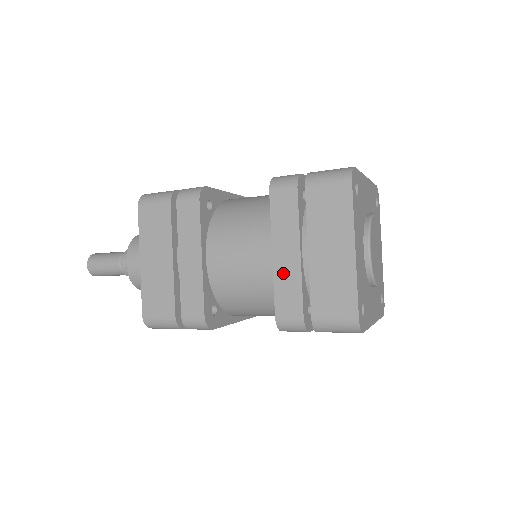
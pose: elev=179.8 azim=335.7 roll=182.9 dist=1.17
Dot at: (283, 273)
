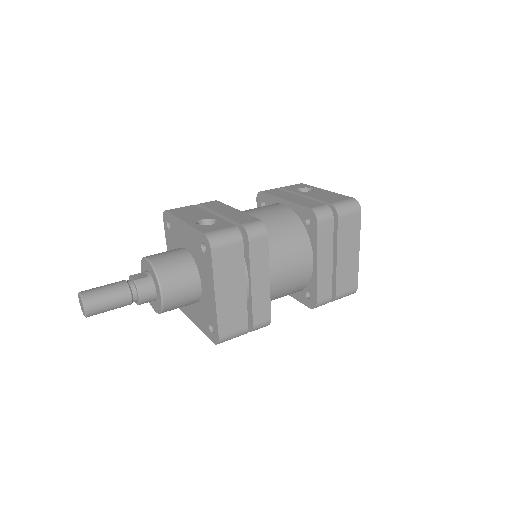
Dot at: (323, 275)
